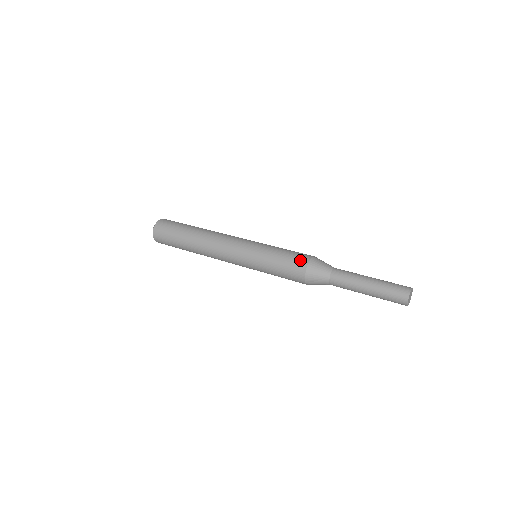
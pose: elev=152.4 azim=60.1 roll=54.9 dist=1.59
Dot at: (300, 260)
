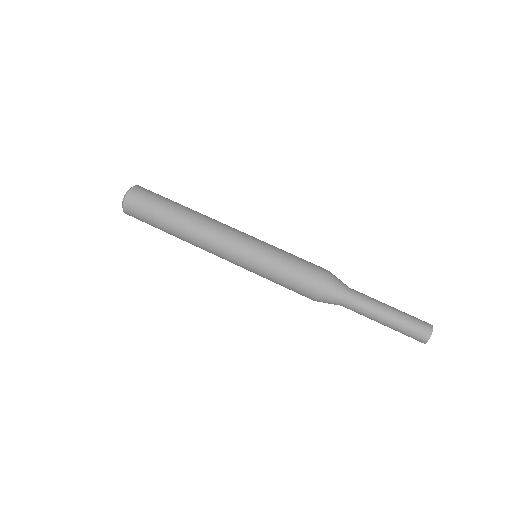
Dot at: (314, 274)
